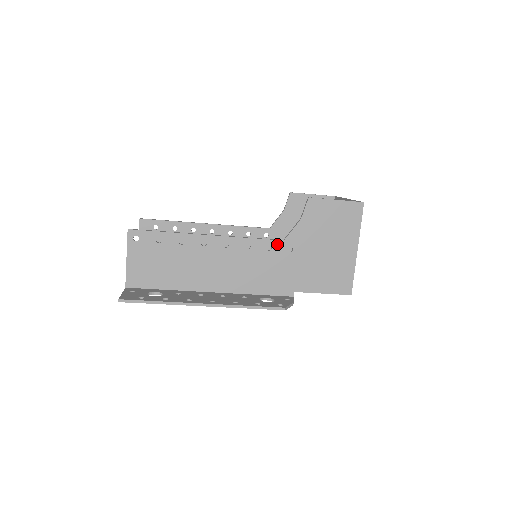
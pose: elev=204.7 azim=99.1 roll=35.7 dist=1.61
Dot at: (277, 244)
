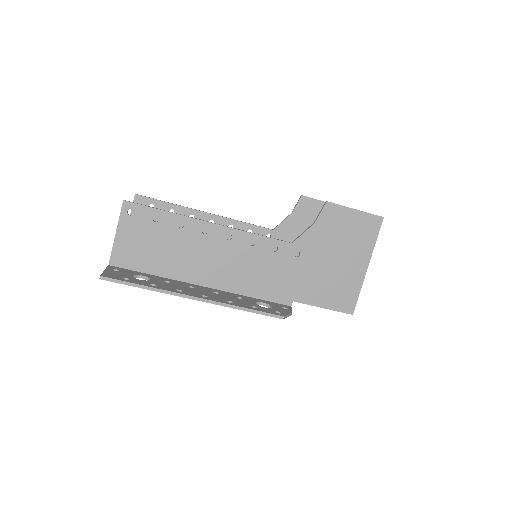
Dot at: (284, 246)
